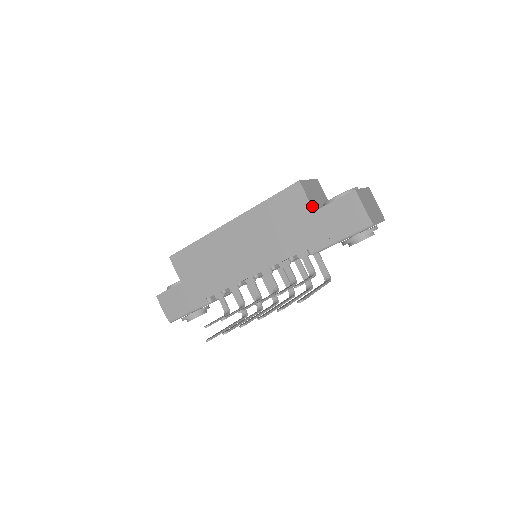
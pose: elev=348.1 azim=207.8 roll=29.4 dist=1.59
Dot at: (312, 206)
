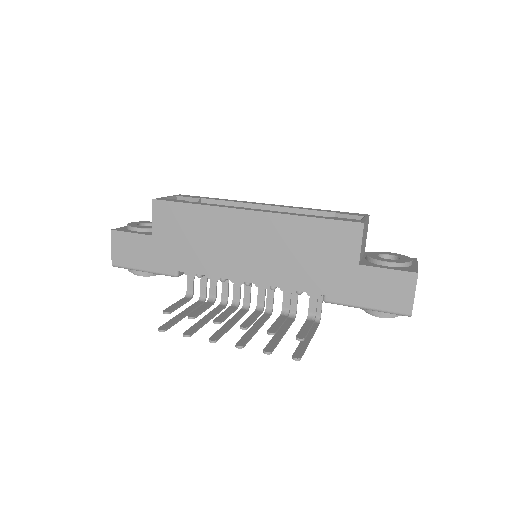
Dot at: (360, 257)
